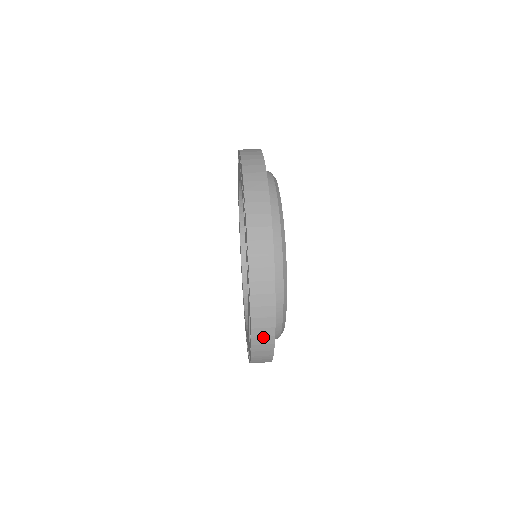
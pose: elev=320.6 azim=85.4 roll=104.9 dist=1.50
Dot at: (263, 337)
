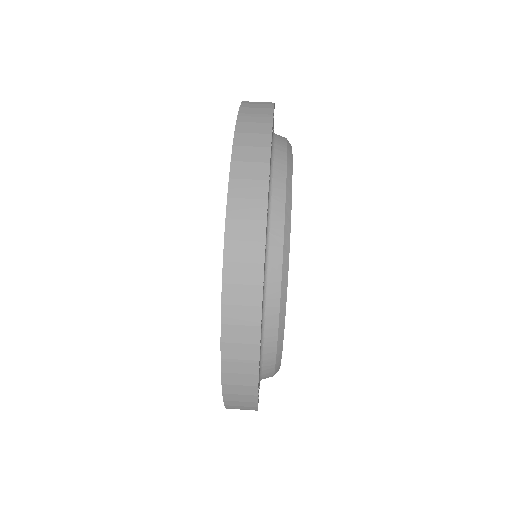
Dot at: (242, 409)
